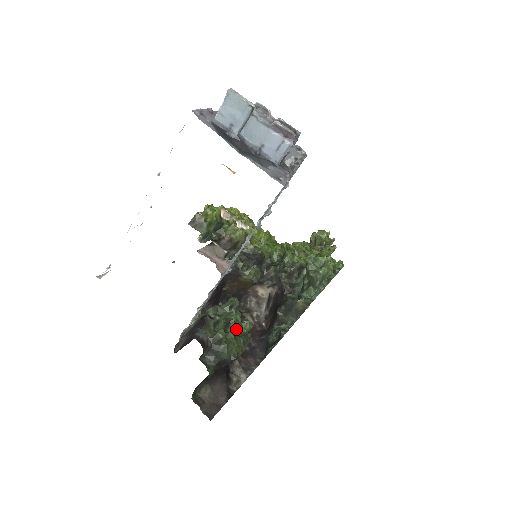
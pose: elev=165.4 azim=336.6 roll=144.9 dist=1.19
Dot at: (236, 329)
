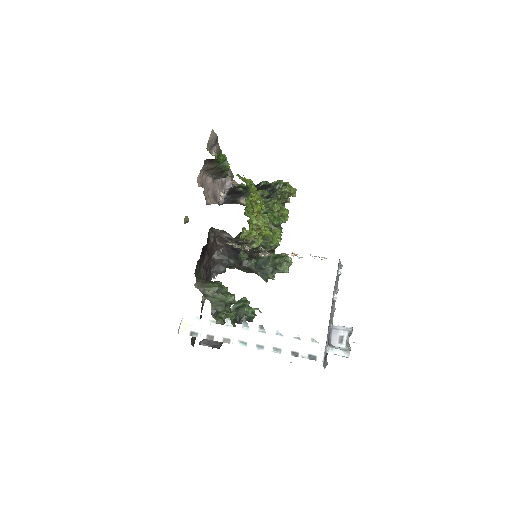
Dot at: occluded
